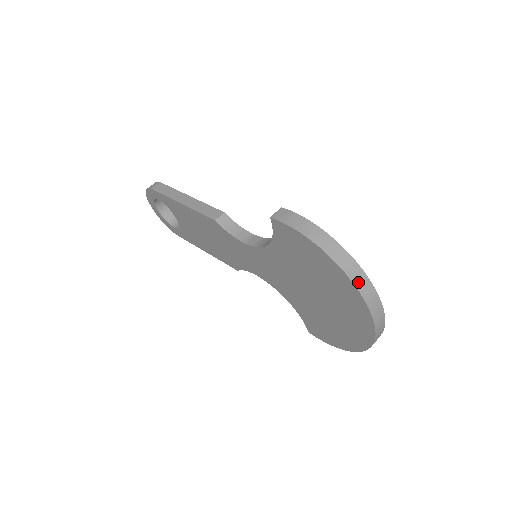
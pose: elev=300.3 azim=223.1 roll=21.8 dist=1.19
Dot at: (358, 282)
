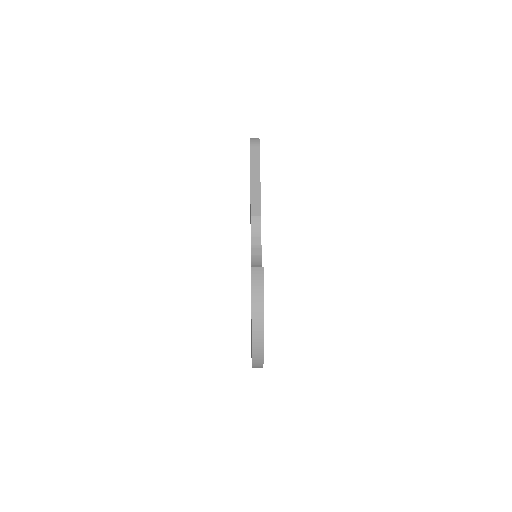
Dot at: (255, 344)
